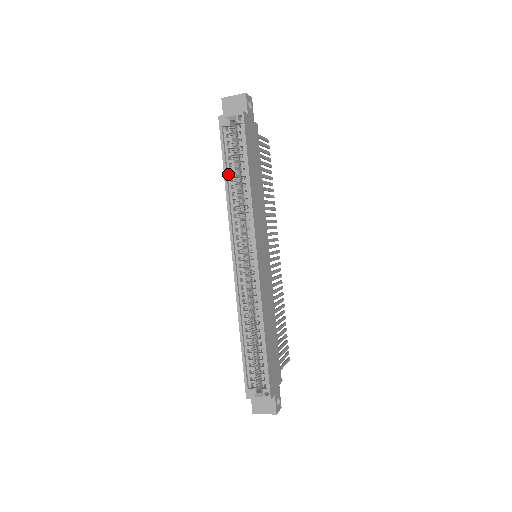
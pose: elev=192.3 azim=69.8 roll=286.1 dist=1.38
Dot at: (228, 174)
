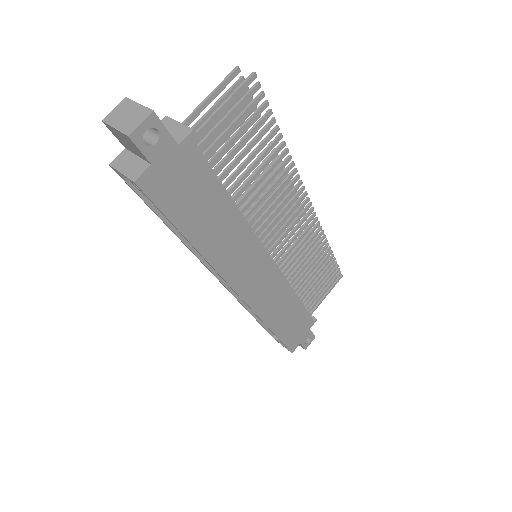
Dot at: occluded
